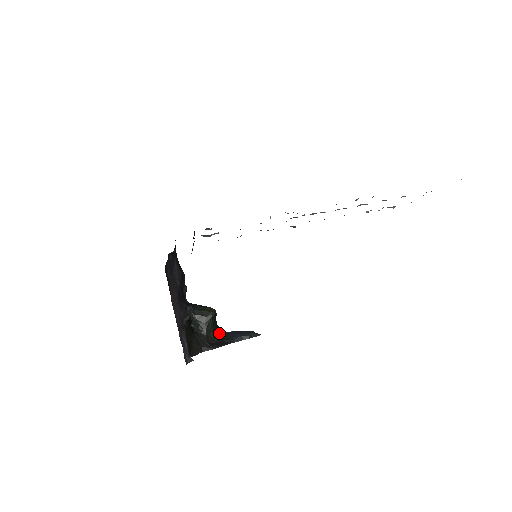
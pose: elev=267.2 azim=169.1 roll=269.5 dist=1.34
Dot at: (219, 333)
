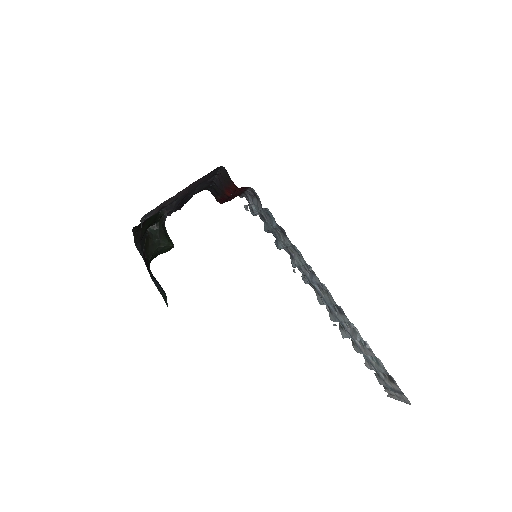
Dot at: occluded
